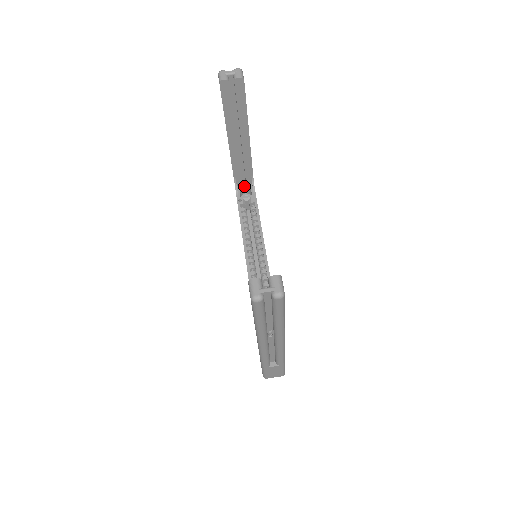
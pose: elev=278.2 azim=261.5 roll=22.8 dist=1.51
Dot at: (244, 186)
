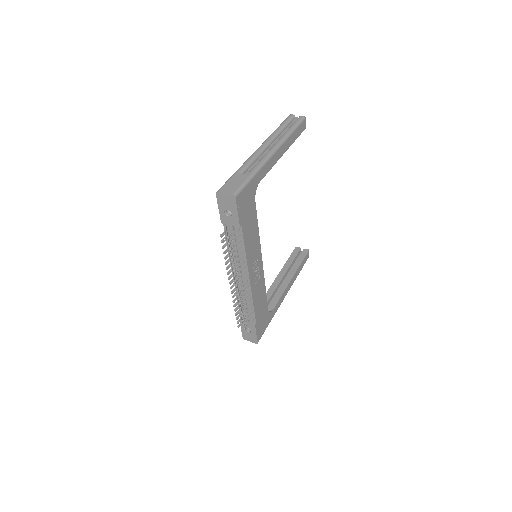
Dot at: occluded
